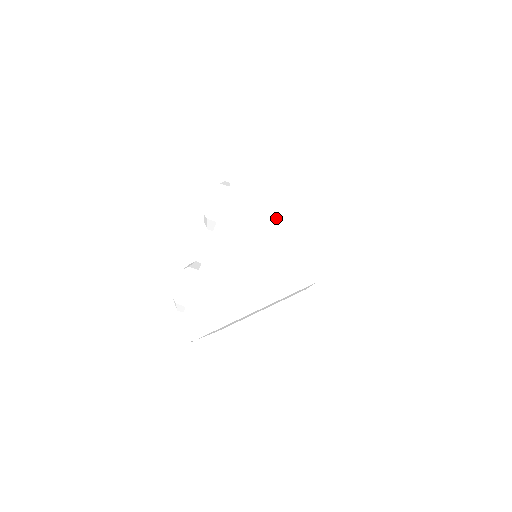
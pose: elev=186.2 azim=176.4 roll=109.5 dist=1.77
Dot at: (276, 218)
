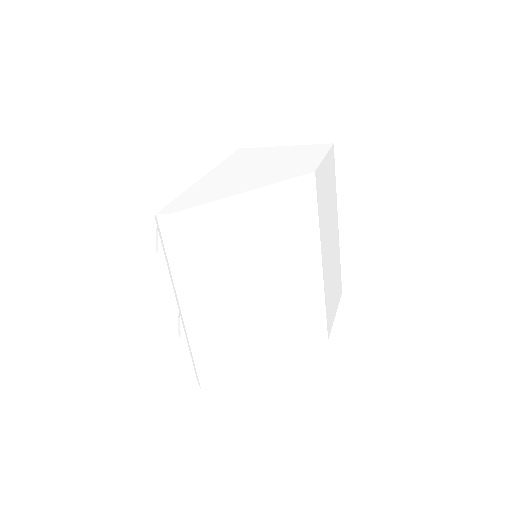
Dot at: (268, 159)
